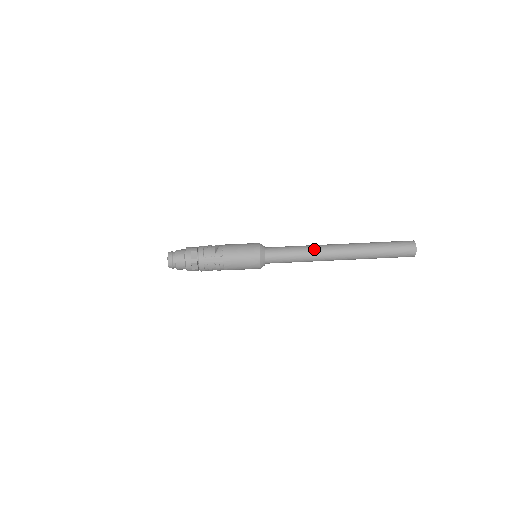
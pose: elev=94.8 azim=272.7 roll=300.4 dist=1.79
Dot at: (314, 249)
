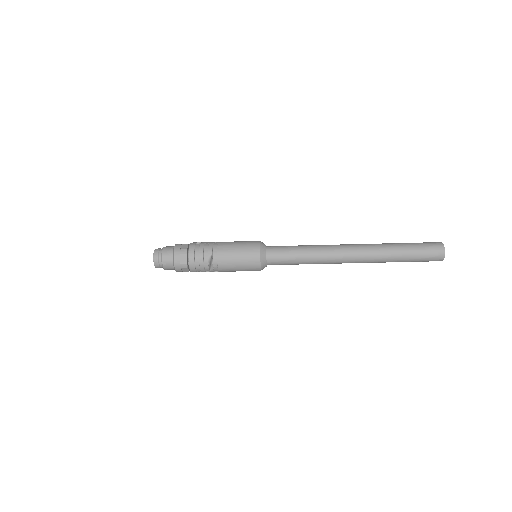
Dot at: (324, 262)
